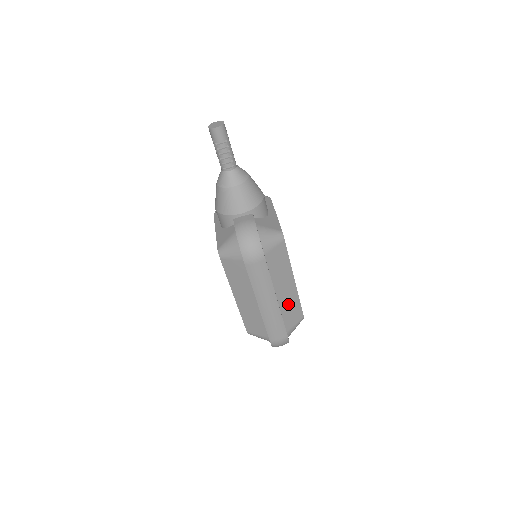
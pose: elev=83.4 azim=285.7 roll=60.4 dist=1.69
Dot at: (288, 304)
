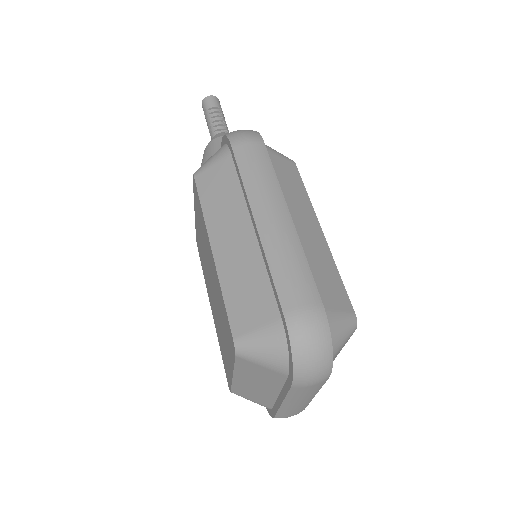
Dot at: (315, 257)
